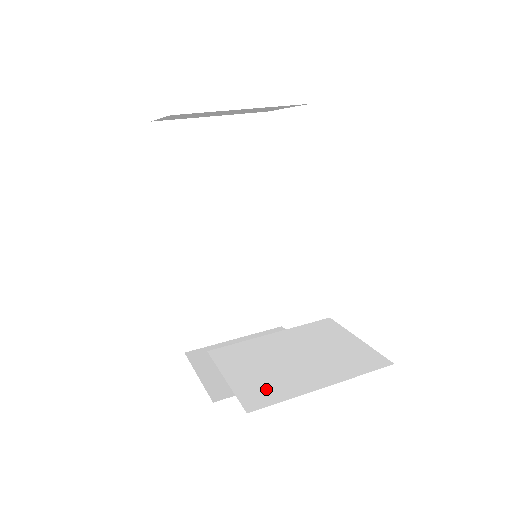
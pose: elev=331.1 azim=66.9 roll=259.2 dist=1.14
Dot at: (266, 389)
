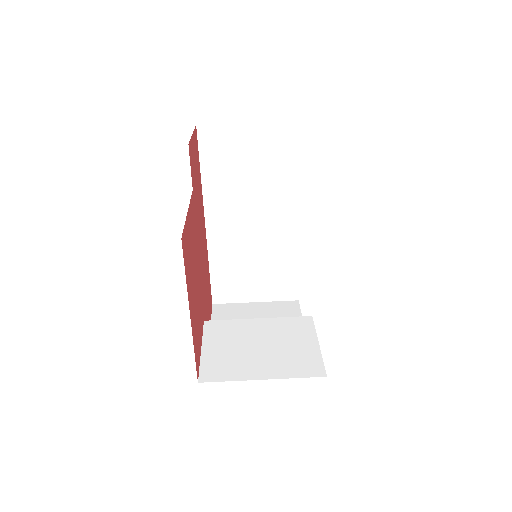
Dot at: (222, 367)
